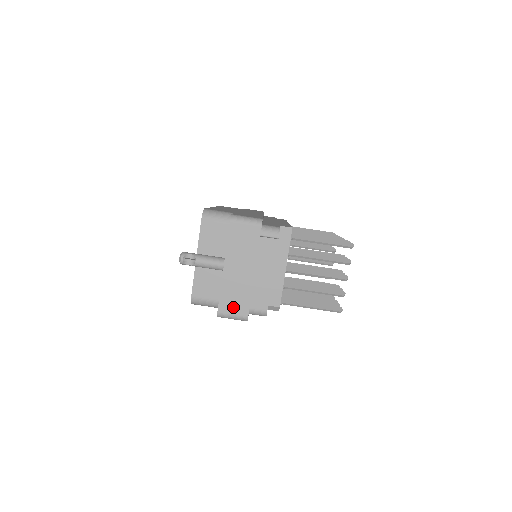
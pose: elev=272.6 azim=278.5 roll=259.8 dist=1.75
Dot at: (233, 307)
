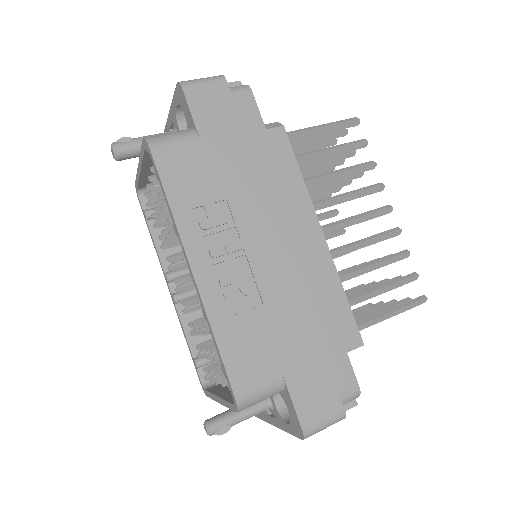
Dot at: occluded
